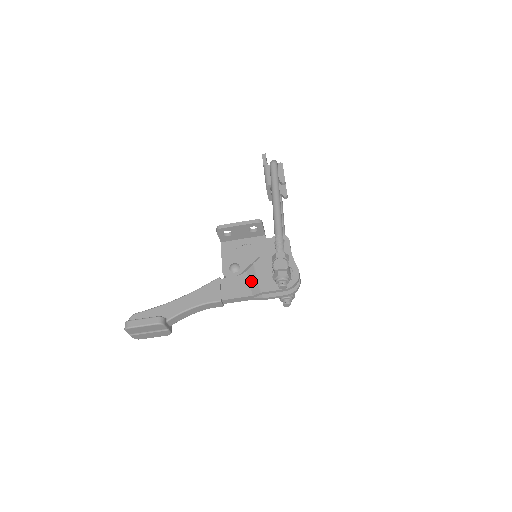
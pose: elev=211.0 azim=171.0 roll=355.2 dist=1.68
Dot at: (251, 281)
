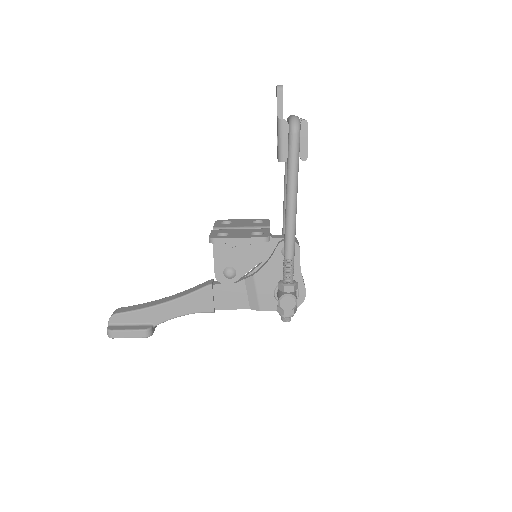
Dot at: (249, 293)
